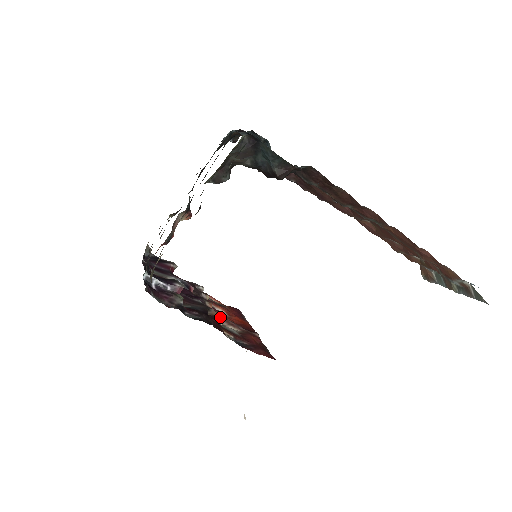
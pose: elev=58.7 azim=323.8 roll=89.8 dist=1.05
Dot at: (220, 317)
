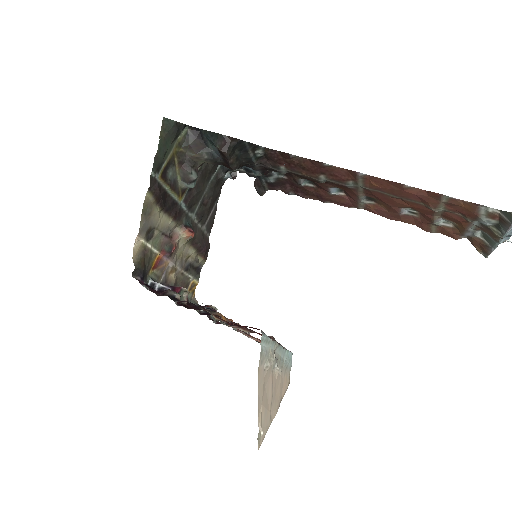
Dot at: (230, 322)
